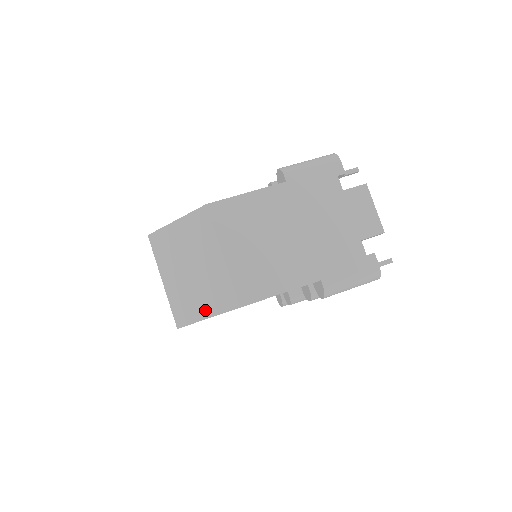
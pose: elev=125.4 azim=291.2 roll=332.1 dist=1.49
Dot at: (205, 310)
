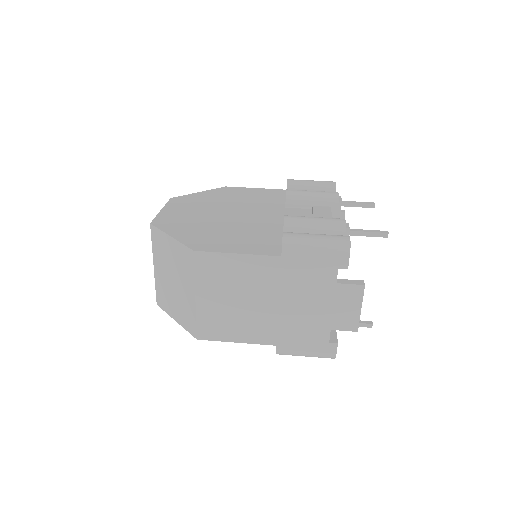
Dot at: (176, 315)
